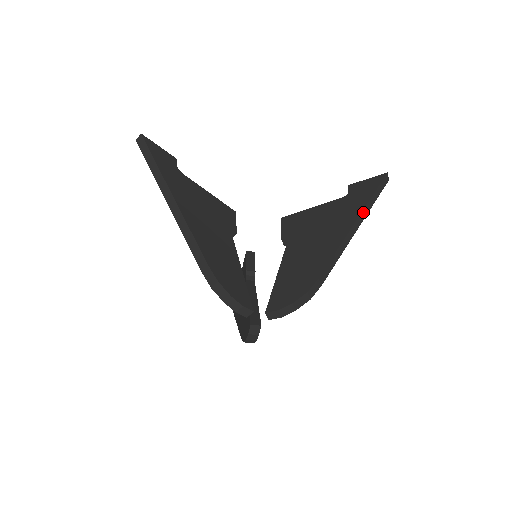
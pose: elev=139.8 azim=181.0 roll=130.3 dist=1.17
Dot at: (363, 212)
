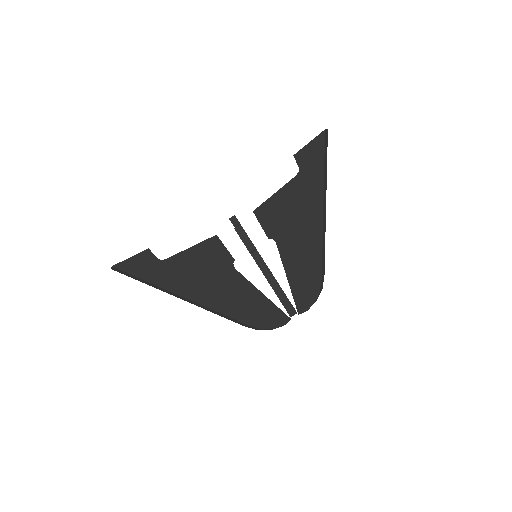
Dot at: (324, 192)
